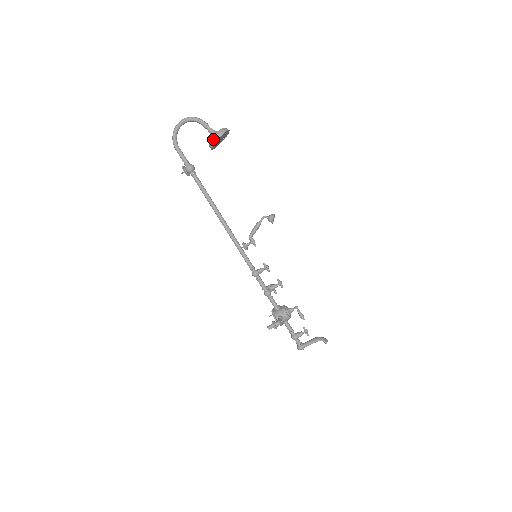
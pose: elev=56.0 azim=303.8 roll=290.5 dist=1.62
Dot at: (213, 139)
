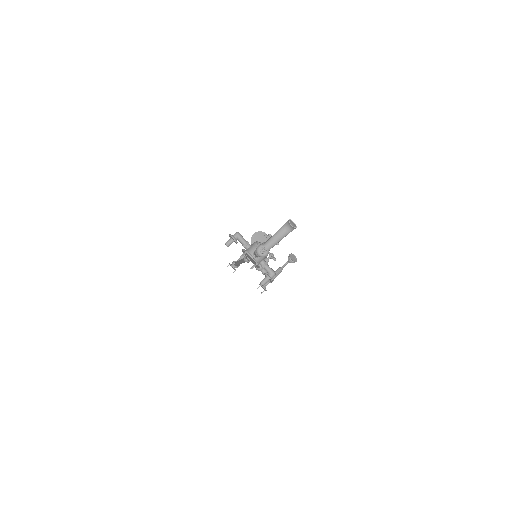
Dot at: (252, 236)
